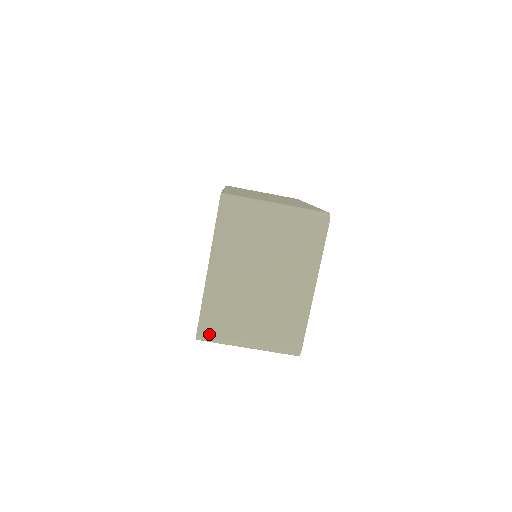
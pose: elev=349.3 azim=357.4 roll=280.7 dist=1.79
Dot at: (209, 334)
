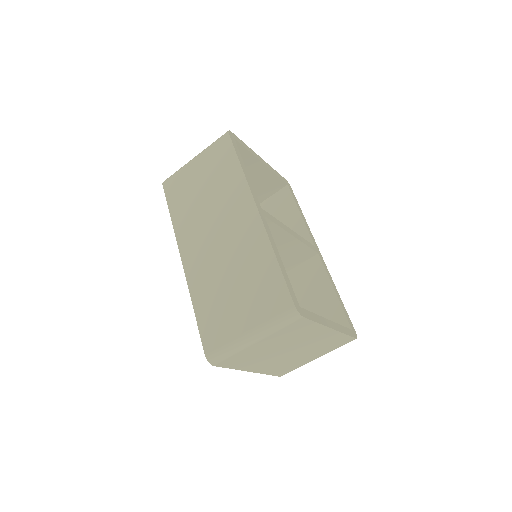
Dot at: (287, 372)
